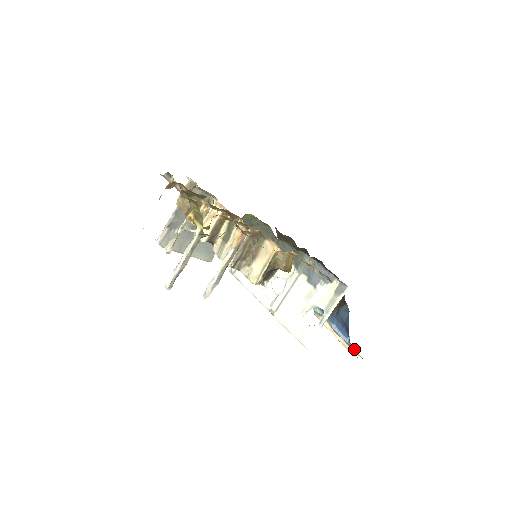
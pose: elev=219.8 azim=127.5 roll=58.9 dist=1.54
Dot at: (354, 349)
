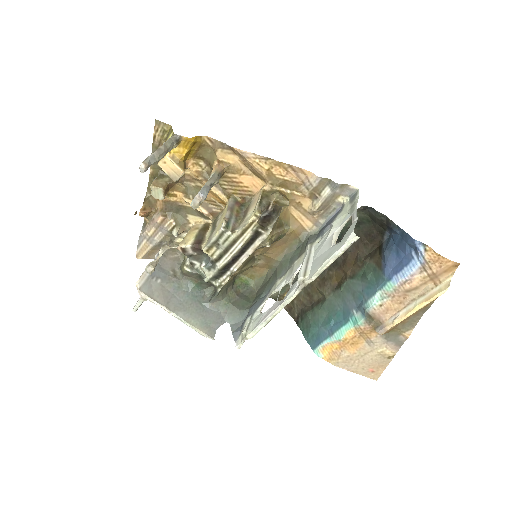
Dot at: (428, 250)
